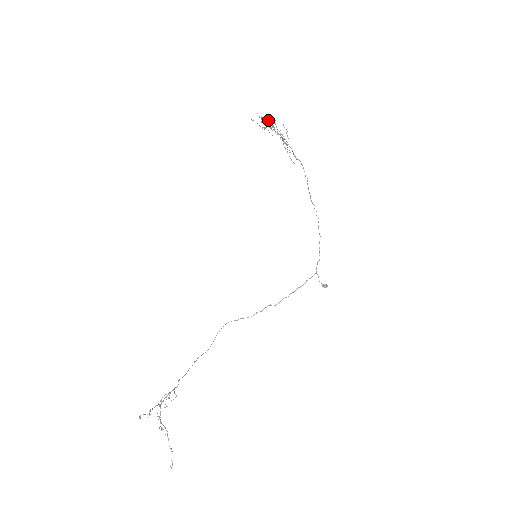
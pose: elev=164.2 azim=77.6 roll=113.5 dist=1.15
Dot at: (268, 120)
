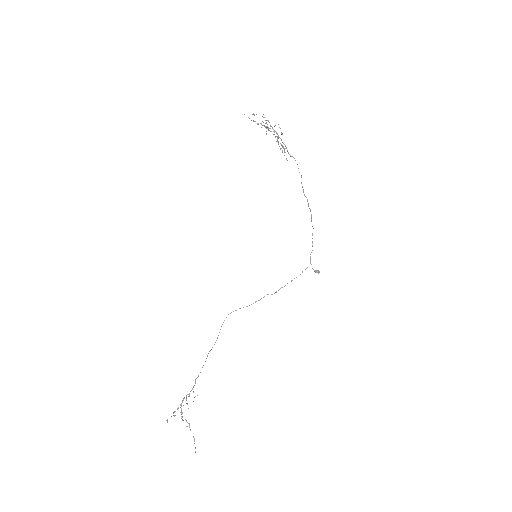
Dot at: occluded
